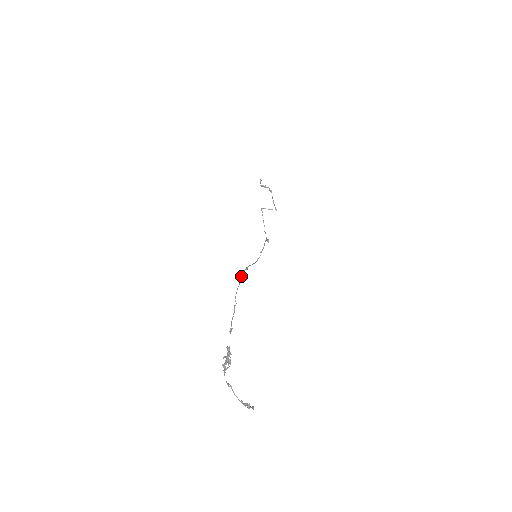
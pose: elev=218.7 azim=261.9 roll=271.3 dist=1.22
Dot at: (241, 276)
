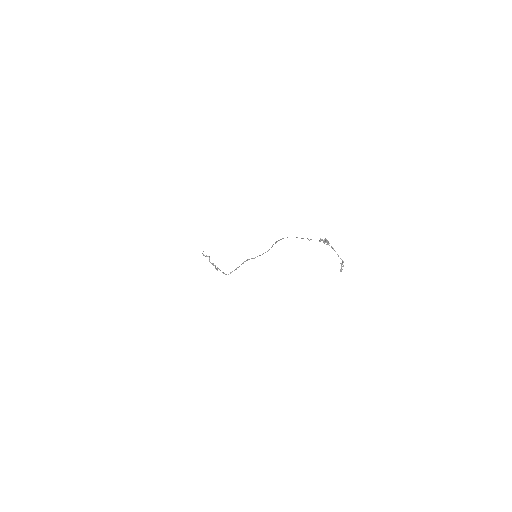
Dot at: occluded
